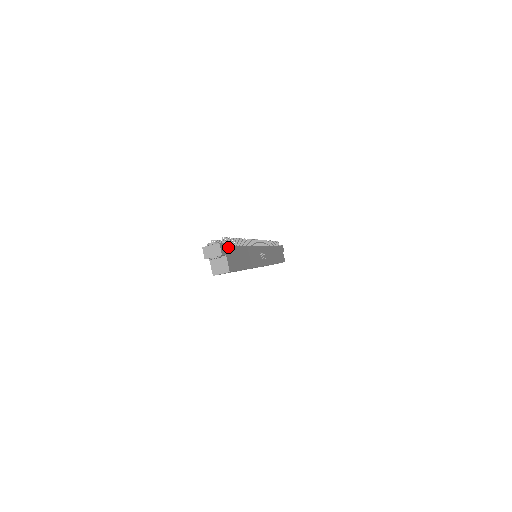
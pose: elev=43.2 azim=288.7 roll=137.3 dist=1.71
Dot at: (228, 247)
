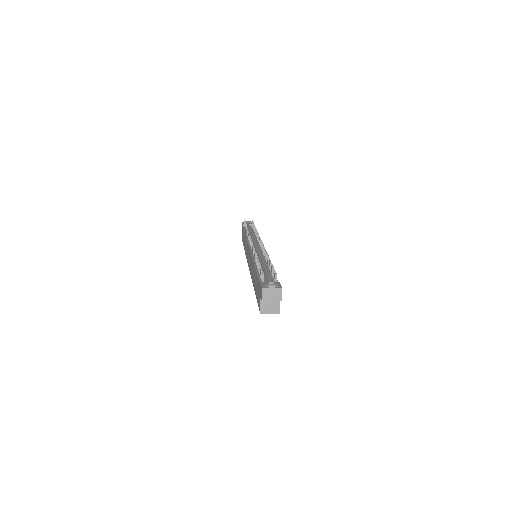
Dot at: occluded
